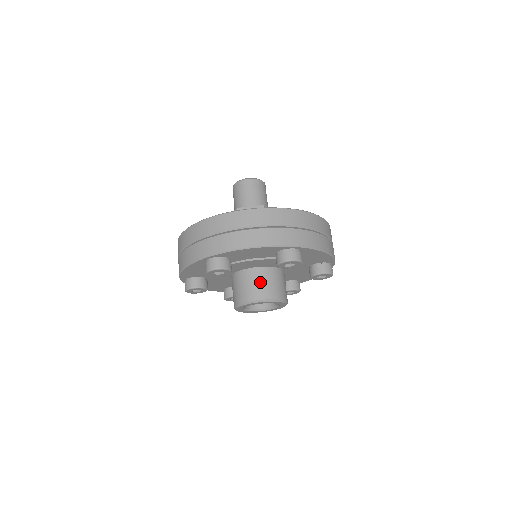
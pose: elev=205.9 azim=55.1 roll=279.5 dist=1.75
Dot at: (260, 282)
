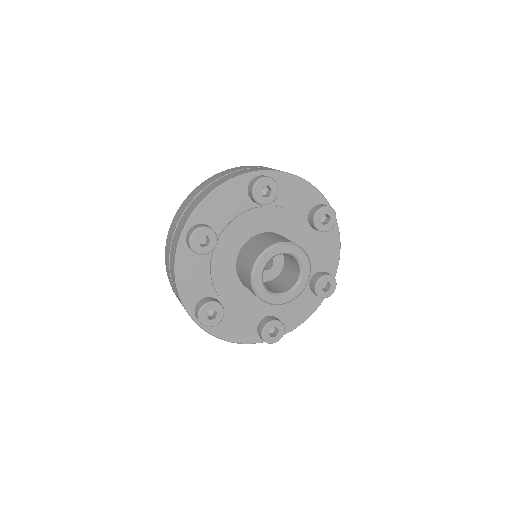
Dot at: (259, 242)
